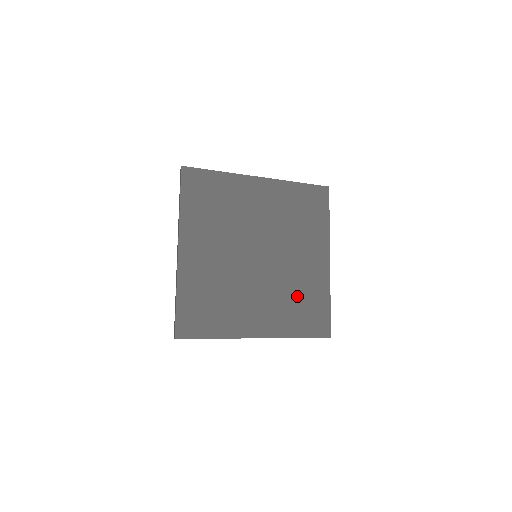
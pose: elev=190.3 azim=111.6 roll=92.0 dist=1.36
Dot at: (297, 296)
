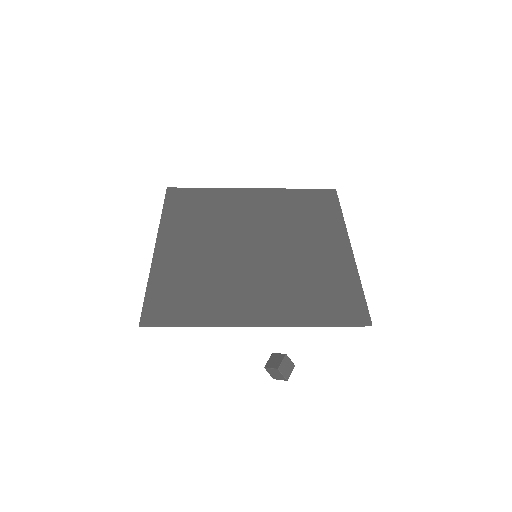
Dot at: (310, 280)
